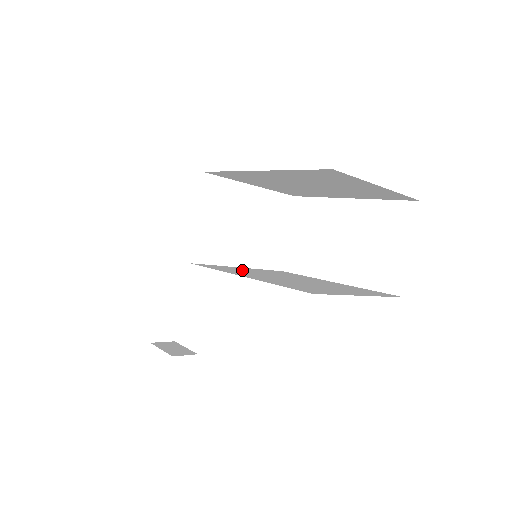
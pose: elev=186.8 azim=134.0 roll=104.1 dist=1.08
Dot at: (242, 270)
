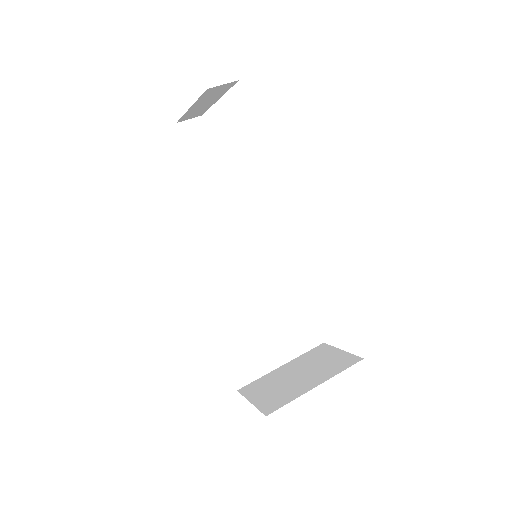
Dot at: (232, 283)
